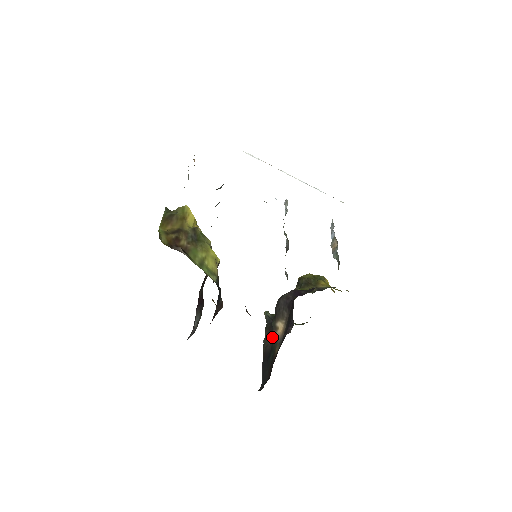
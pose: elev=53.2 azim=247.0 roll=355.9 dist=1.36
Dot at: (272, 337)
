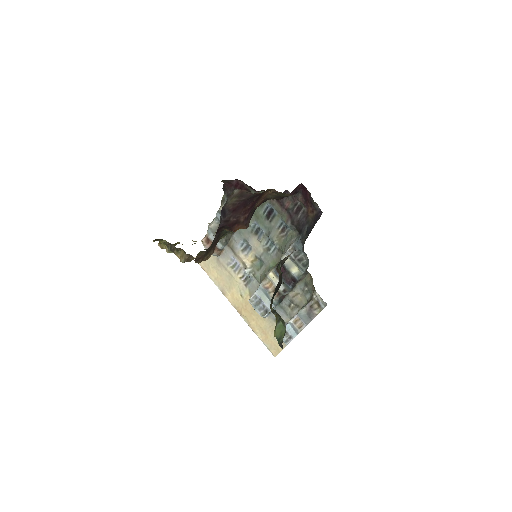
Dot at: occluded
